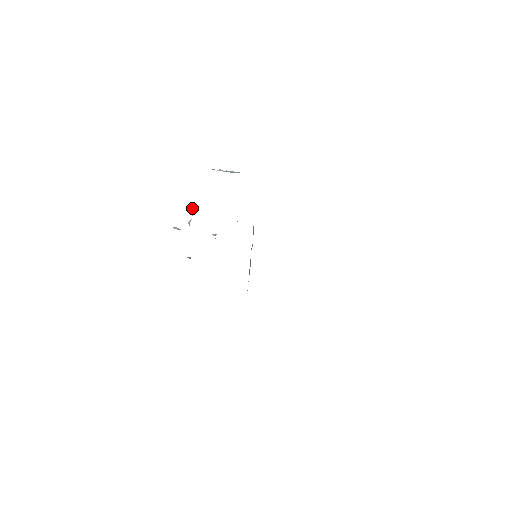
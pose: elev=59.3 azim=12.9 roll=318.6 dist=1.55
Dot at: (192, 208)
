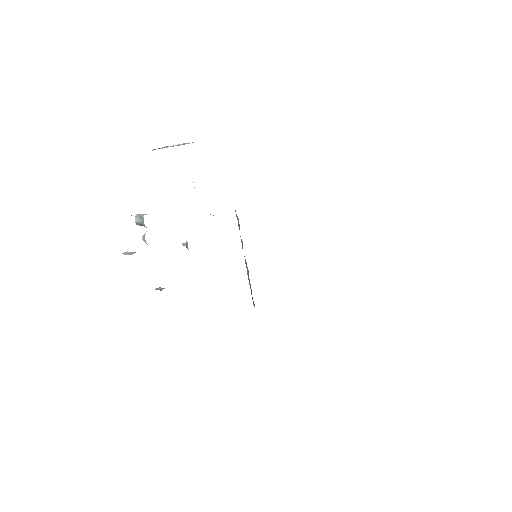
Dot at: (141, 216)
